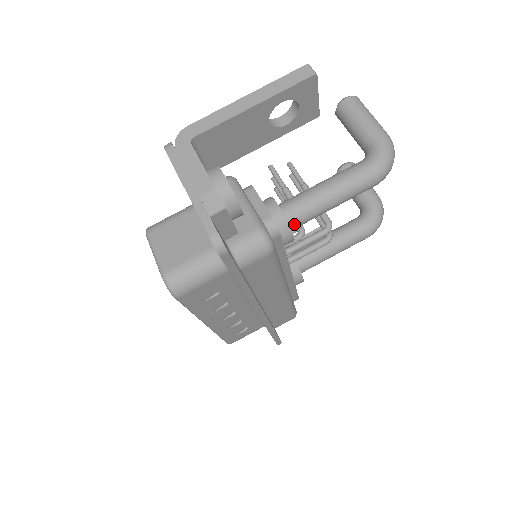
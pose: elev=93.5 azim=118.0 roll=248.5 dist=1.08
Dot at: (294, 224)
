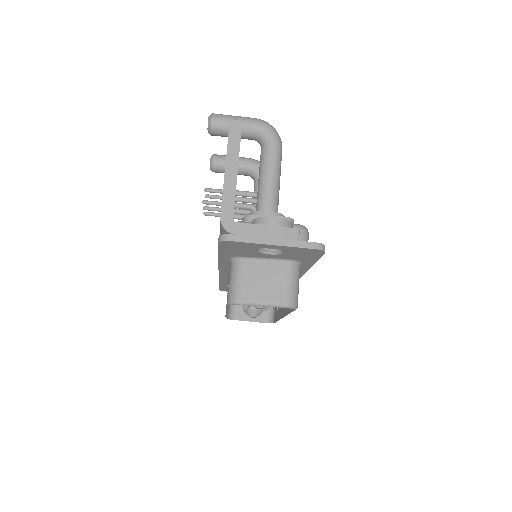
Dot at: occluded
